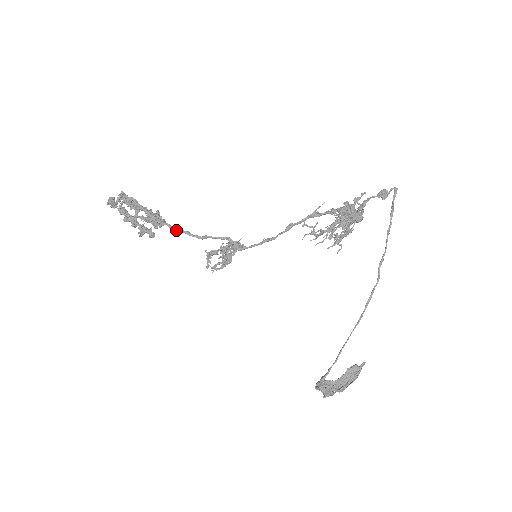
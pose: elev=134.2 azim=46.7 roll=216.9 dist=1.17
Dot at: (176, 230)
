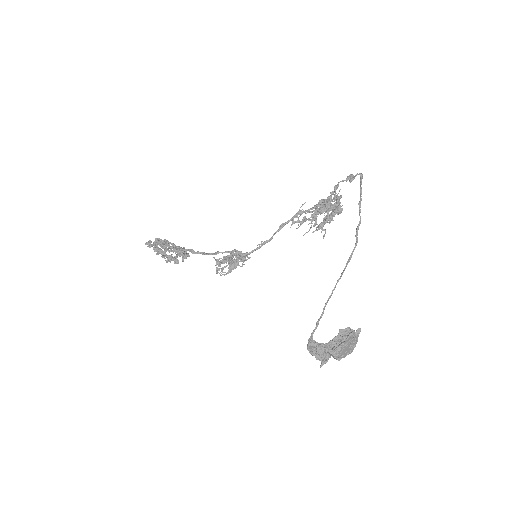
Dot at: (194, 252)
